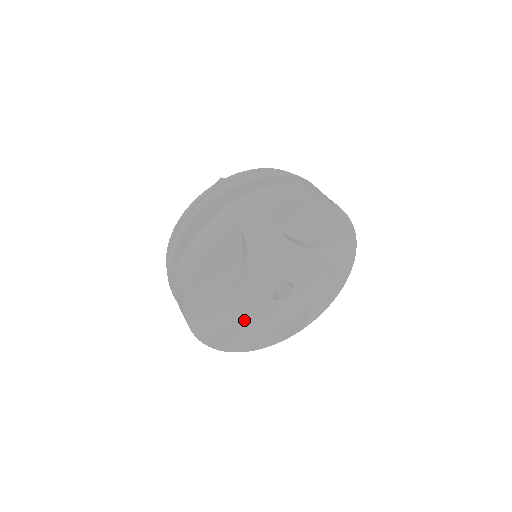
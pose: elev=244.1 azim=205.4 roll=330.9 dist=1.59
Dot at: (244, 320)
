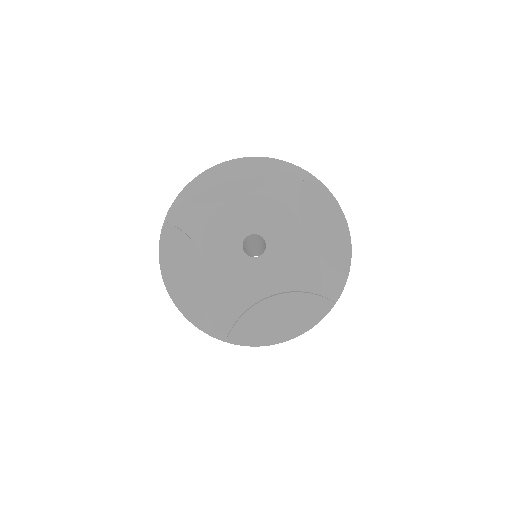
Dot at: (207, 233)
